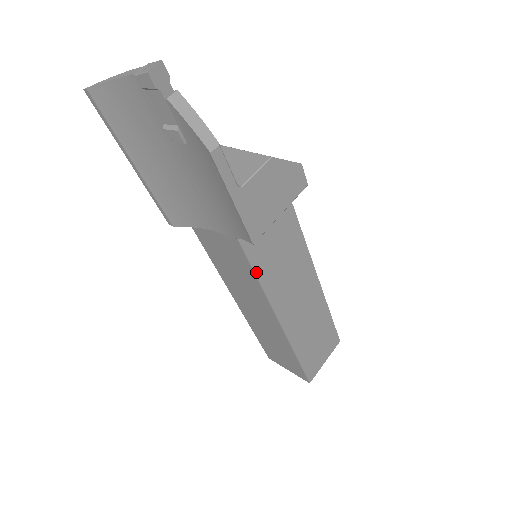
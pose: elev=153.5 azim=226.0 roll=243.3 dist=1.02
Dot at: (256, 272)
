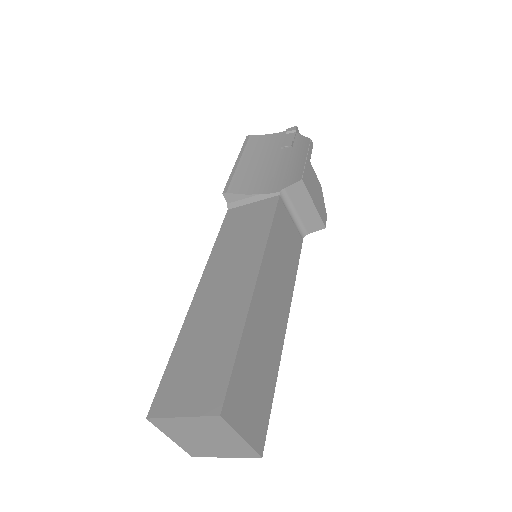
Dot at: (273, 222)
